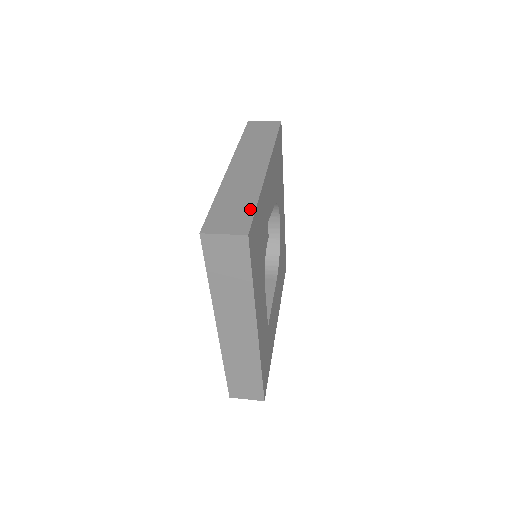
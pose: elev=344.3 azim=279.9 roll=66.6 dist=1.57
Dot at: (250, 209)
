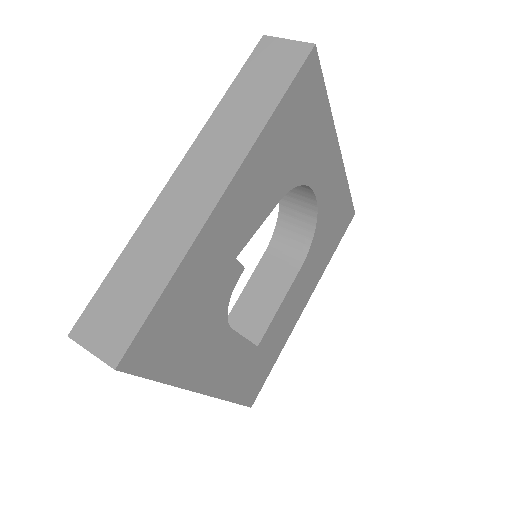
Dot at: (146, 305)
